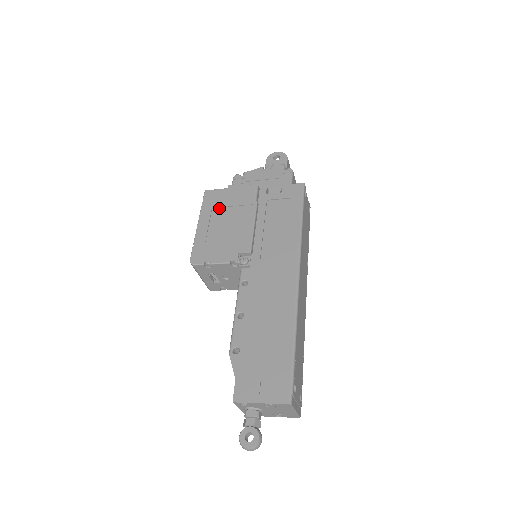
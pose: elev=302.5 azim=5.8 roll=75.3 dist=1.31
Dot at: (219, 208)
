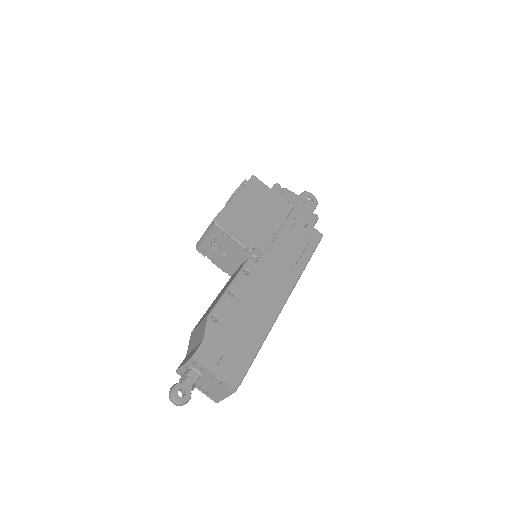
Dot at: (258, 198)
